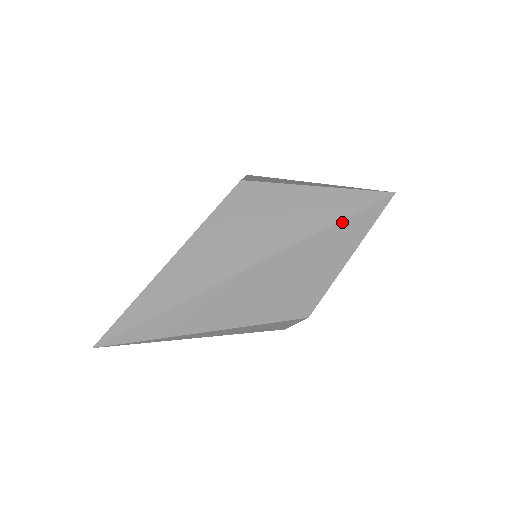
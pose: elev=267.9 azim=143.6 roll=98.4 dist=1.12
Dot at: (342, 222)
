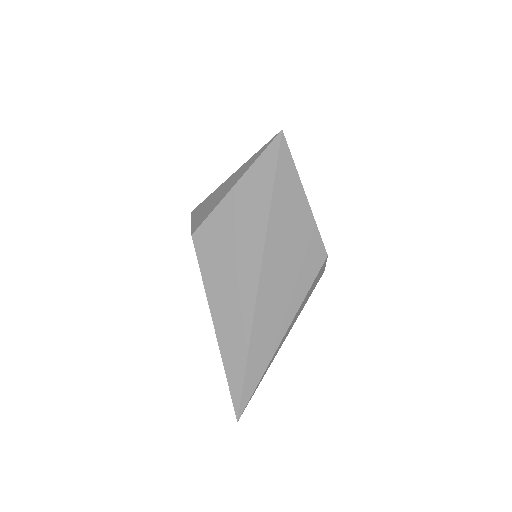
Dot at: (274, 191)
